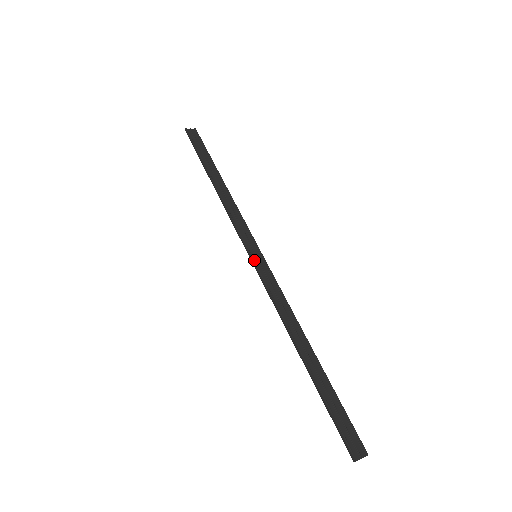
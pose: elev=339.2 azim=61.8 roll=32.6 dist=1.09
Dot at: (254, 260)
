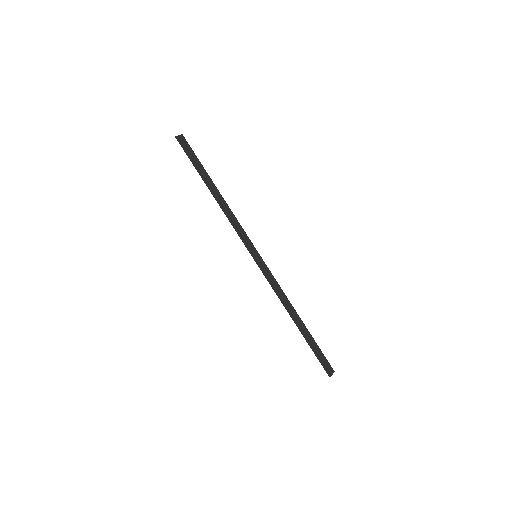
Dot at: (257, 260)
